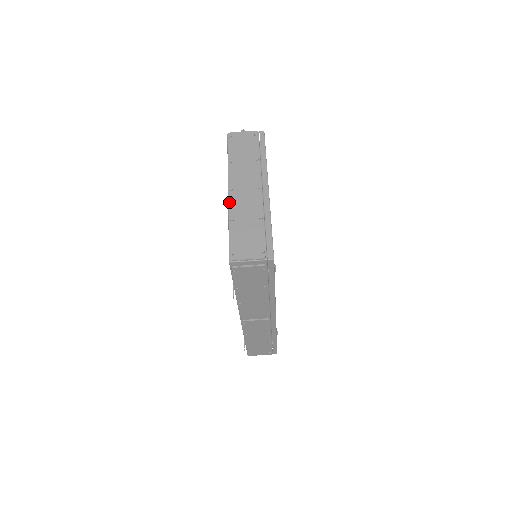
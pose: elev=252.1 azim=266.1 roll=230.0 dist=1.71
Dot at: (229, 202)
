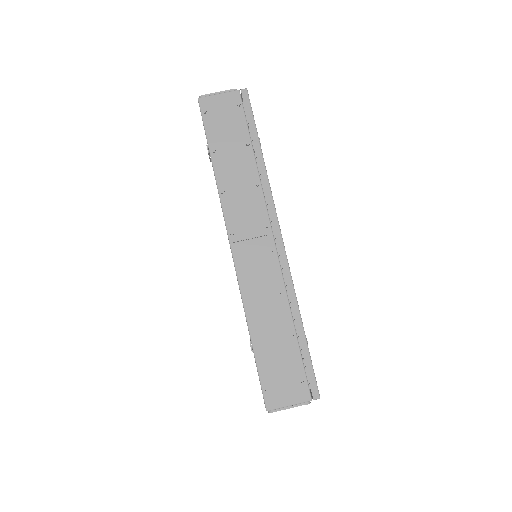
Dot at: occluded
